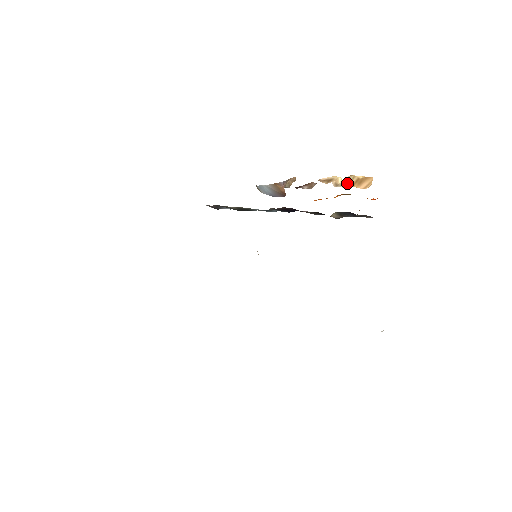
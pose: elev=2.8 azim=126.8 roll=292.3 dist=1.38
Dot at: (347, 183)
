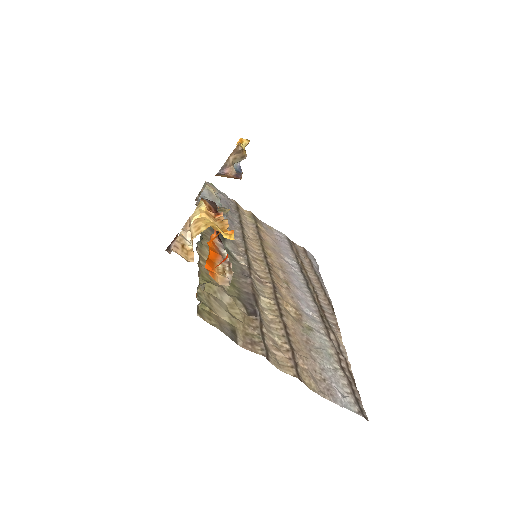
Dot at: occluded
